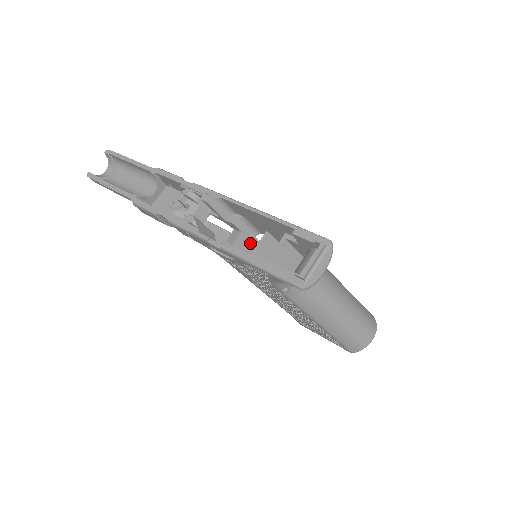
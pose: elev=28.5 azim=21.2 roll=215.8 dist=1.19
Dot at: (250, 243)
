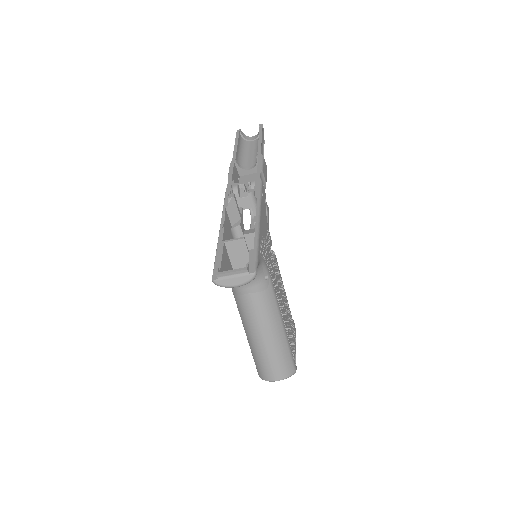
Dot at: occluded
